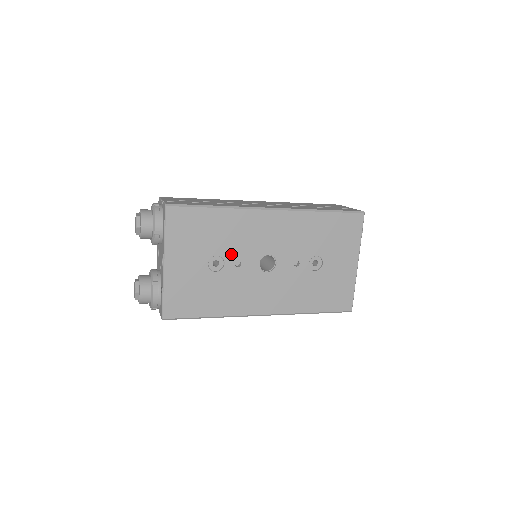
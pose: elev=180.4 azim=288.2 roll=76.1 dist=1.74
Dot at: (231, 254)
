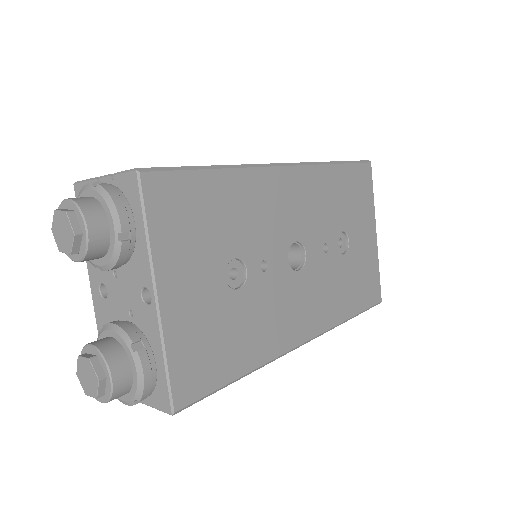
Dot at: (252, 251)
